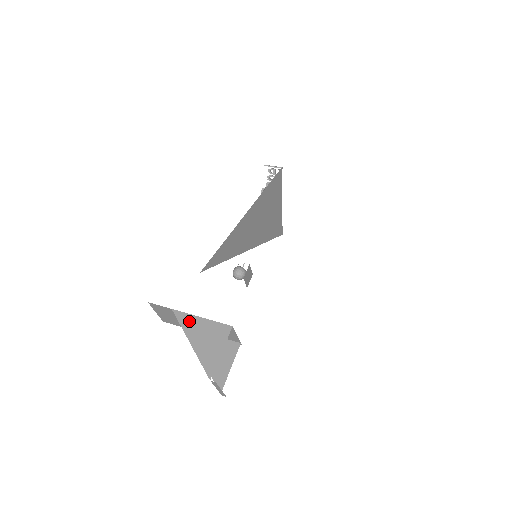
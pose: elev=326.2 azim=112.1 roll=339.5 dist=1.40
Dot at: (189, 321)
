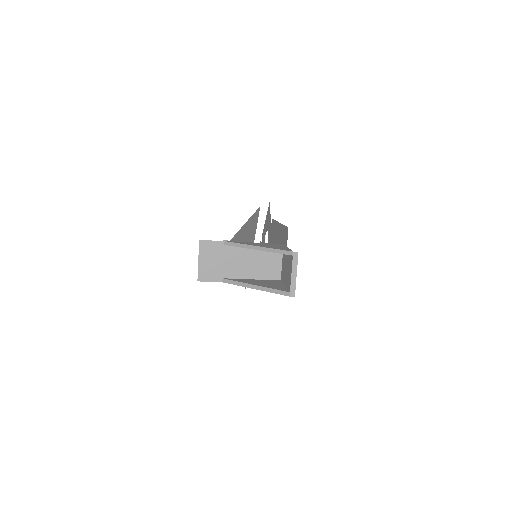
Dot at: (246, 243)
